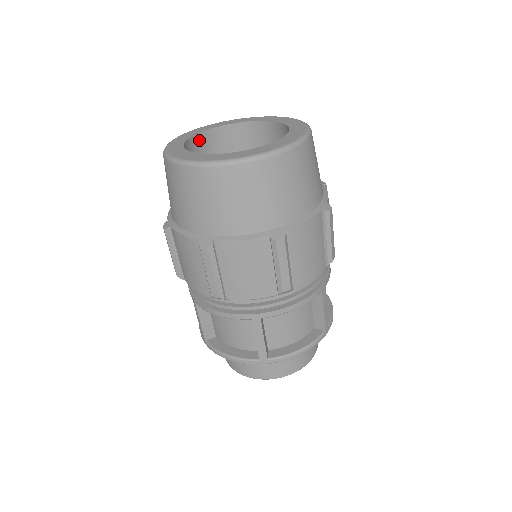
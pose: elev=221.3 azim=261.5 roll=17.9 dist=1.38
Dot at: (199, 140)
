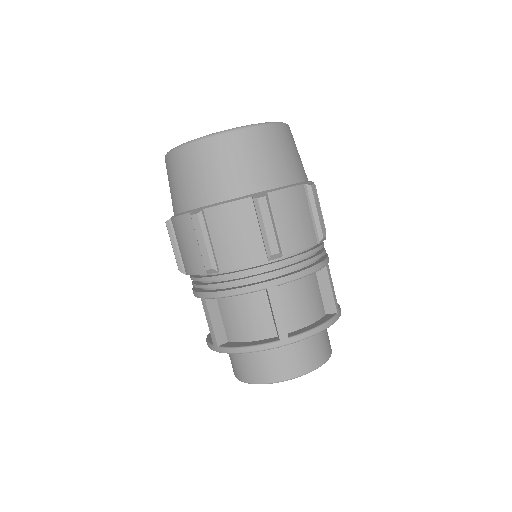
Dot at: occluded
